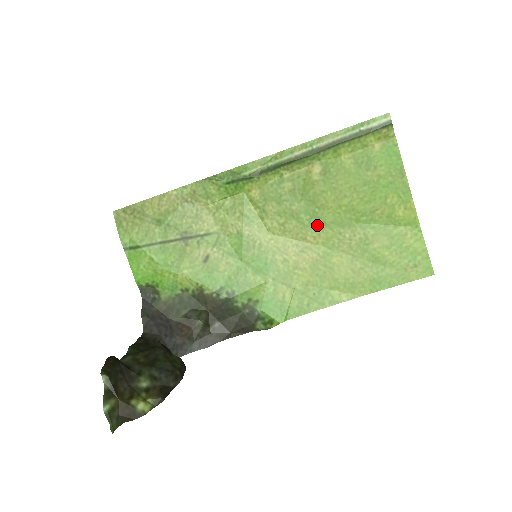
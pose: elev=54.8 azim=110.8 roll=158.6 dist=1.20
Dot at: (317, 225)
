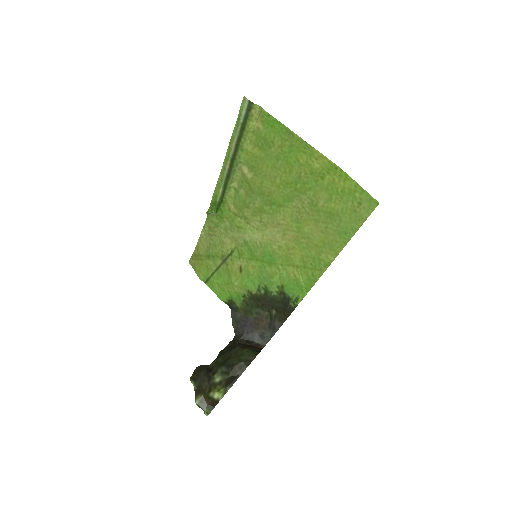
Dot at: (278, 209)
